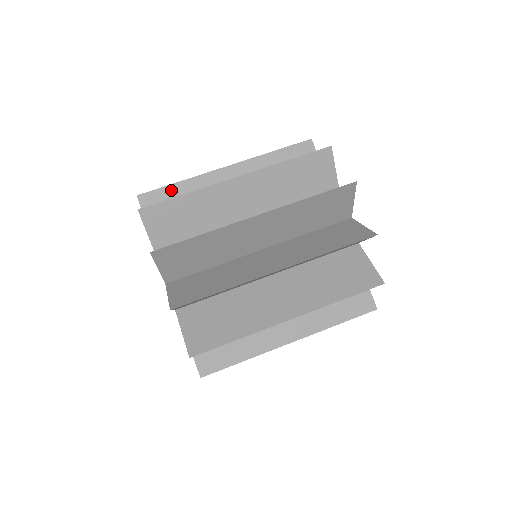
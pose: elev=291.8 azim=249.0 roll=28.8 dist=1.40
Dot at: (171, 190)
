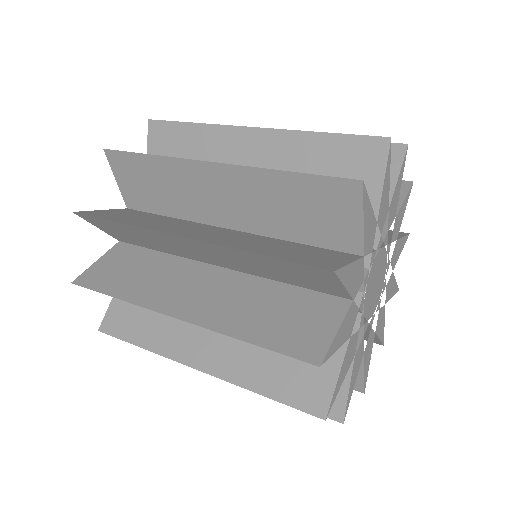
Dot at: occluded
